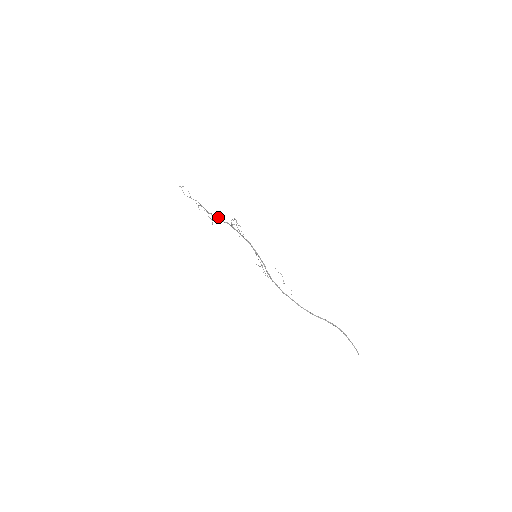
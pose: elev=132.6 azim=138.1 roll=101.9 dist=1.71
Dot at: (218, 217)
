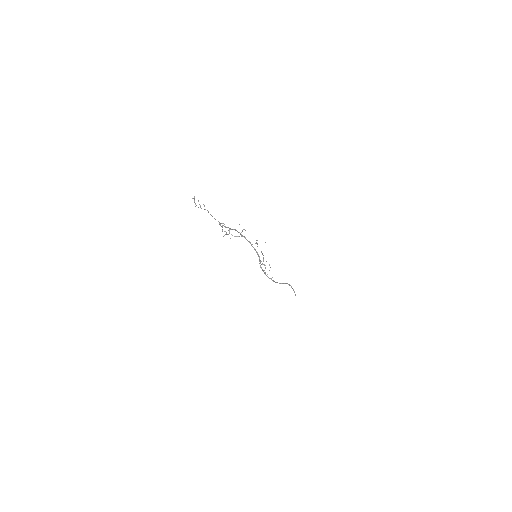
Dot at: occluded
